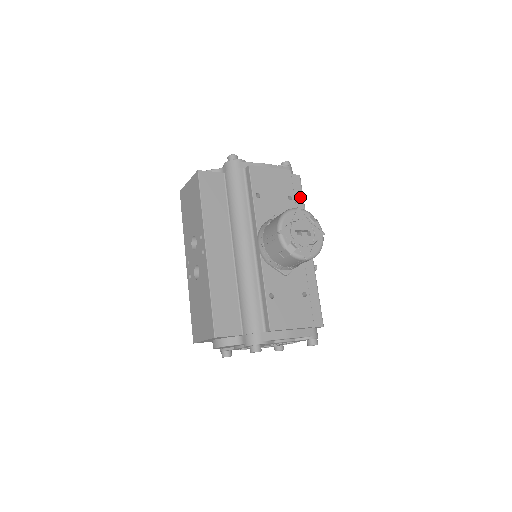
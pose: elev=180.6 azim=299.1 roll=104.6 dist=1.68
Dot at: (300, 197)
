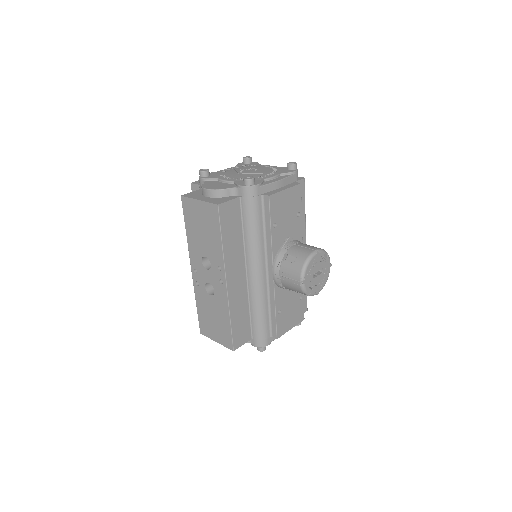
Dot at: (303, 202)
